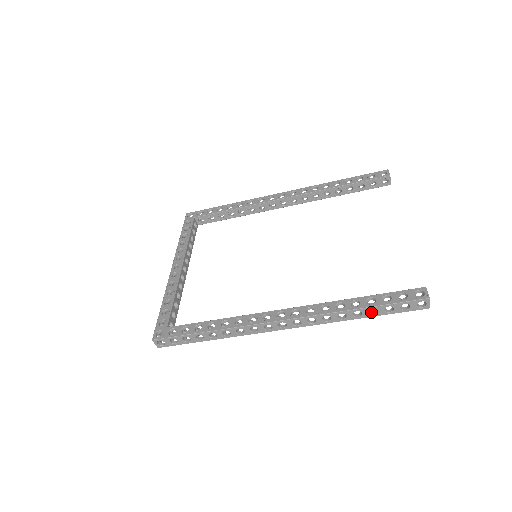
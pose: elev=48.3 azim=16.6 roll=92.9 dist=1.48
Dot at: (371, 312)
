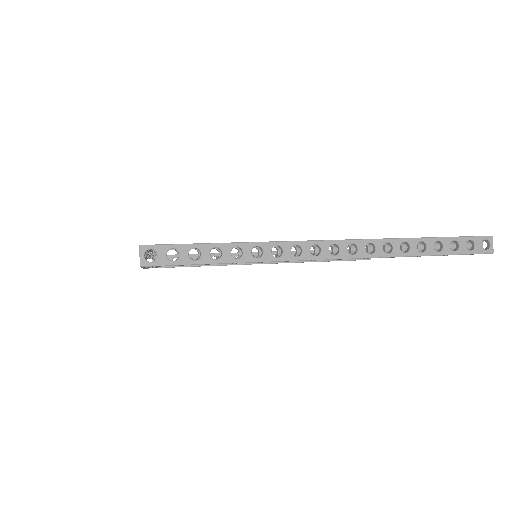
Dot at: (434, 251)
